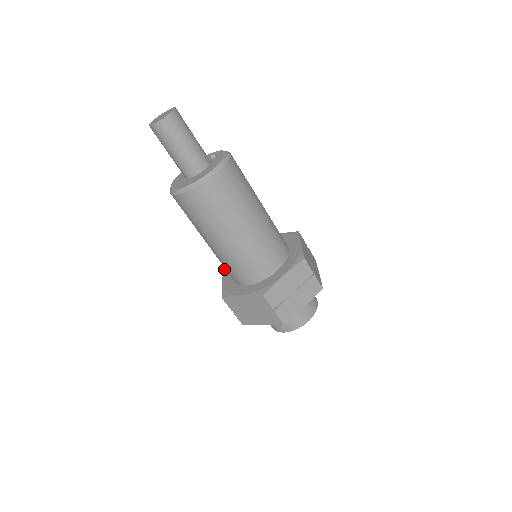
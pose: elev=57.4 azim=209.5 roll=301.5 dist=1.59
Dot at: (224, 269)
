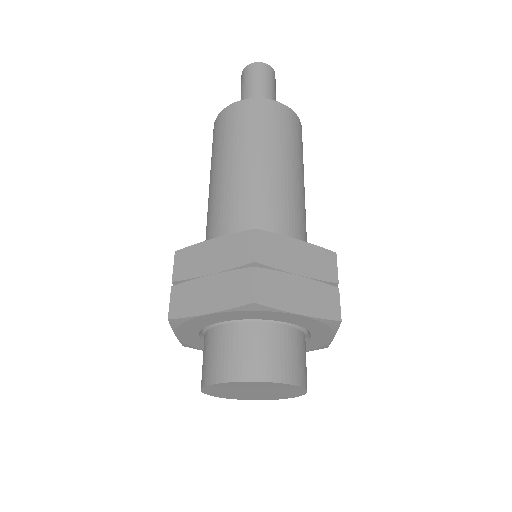
Dot at: occluded
